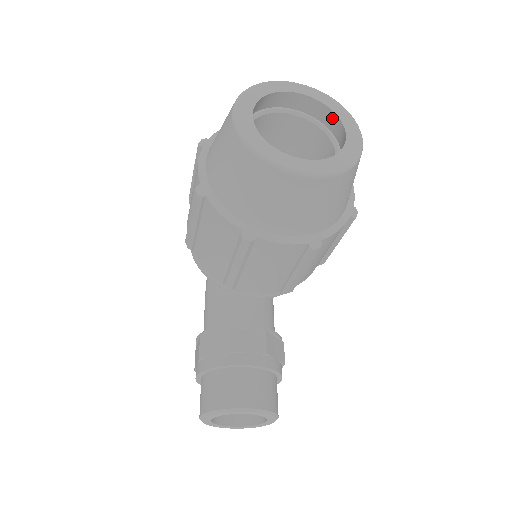
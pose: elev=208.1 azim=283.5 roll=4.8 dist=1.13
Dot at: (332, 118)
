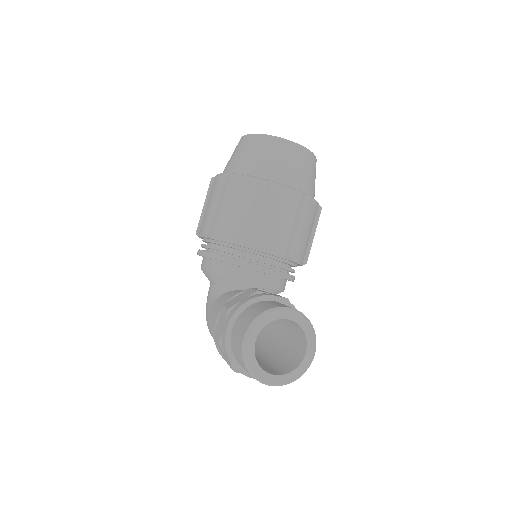
Dot at: occluded
